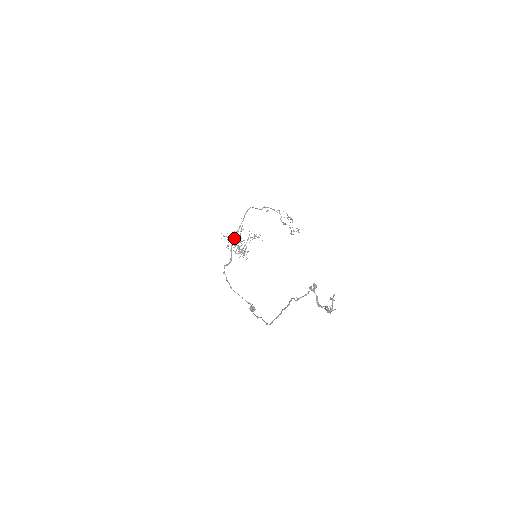
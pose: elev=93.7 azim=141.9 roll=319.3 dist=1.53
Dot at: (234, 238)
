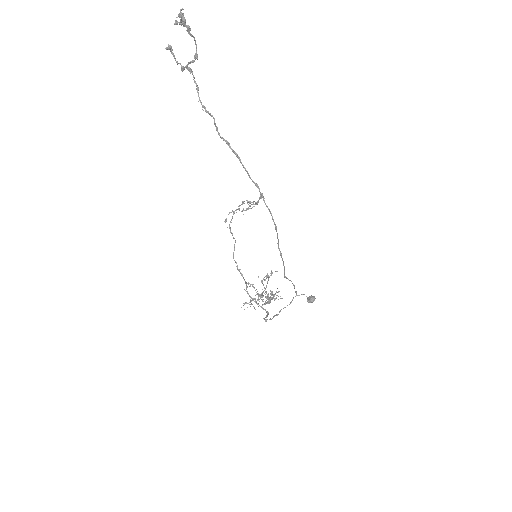
Dot at: (255, 300)
